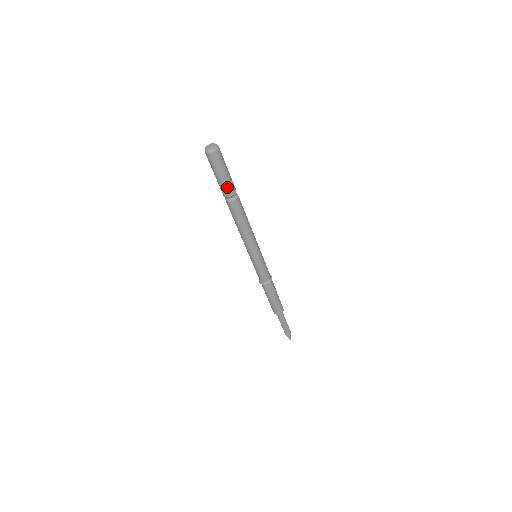
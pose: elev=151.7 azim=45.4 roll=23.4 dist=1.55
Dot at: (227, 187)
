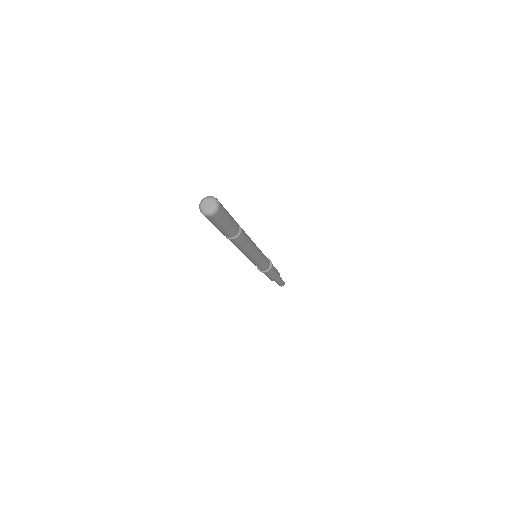
Dot at: (225, 233)
